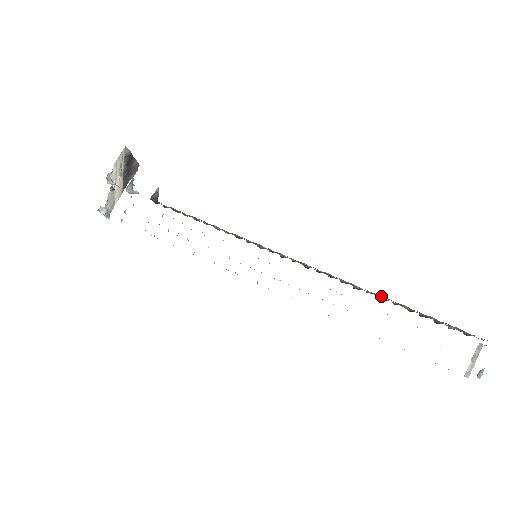
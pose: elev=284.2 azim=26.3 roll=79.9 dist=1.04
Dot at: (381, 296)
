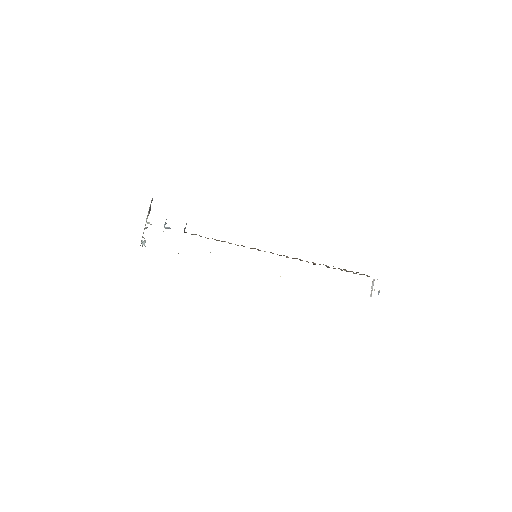
Dot at: (327, 266)
